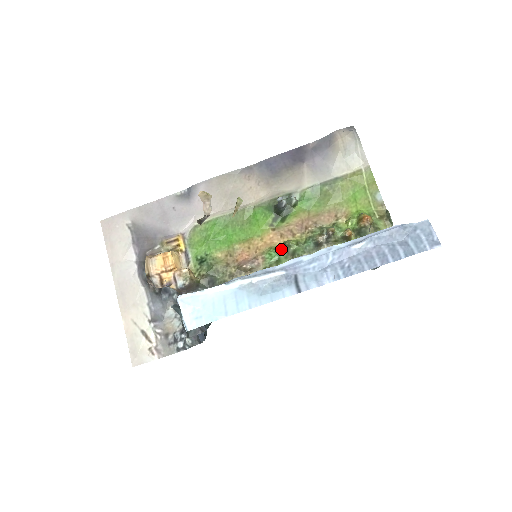
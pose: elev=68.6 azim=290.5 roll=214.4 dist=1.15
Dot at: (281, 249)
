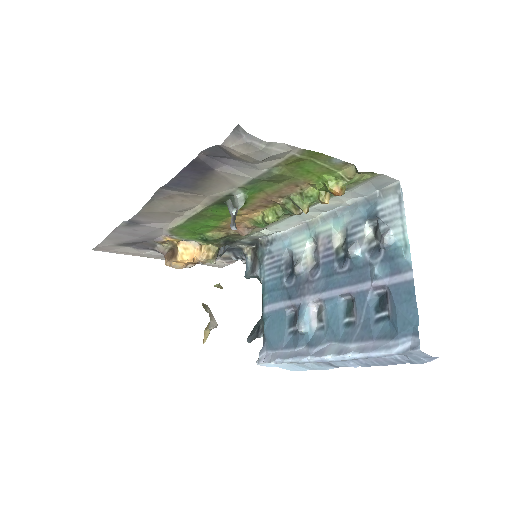
Dot at: occluded
